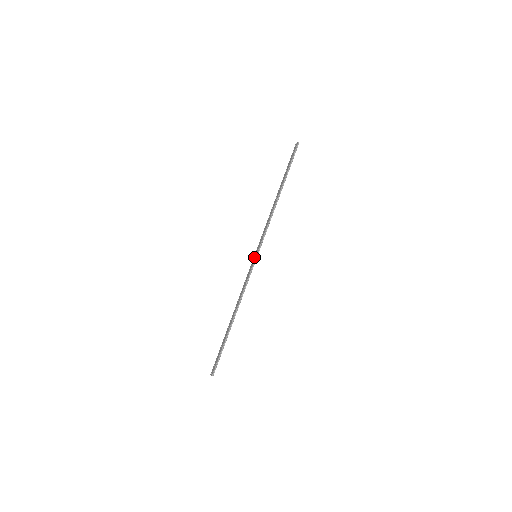
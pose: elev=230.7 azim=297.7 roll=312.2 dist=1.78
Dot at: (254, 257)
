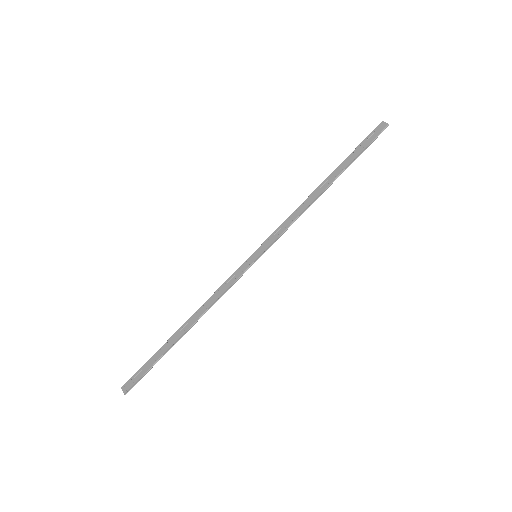
Dot at: (253, 256)
